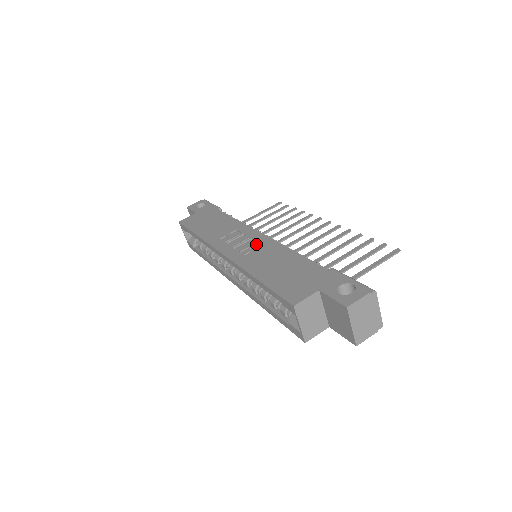
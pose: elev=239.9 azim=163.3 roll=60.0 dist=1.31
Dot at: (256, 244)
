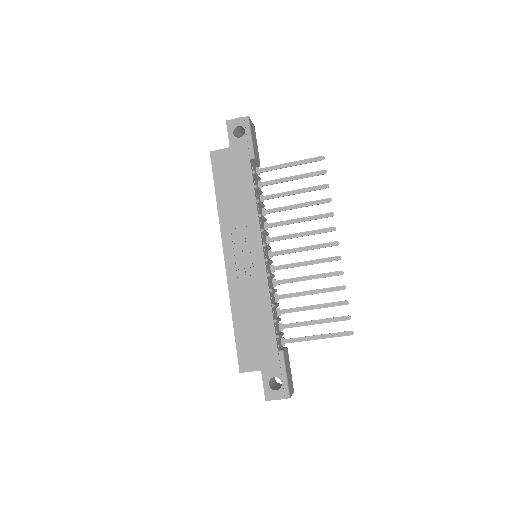
Dot at: (252, 270)
